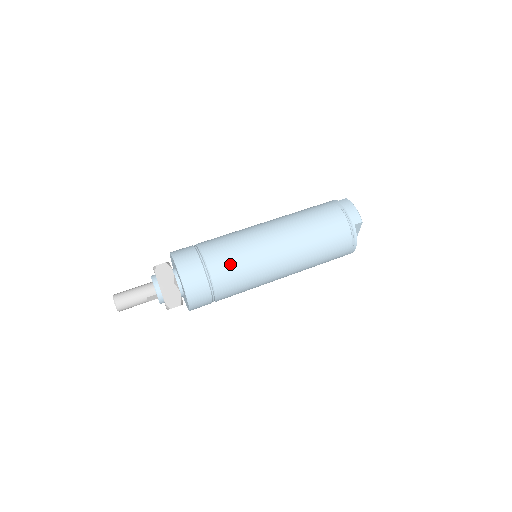
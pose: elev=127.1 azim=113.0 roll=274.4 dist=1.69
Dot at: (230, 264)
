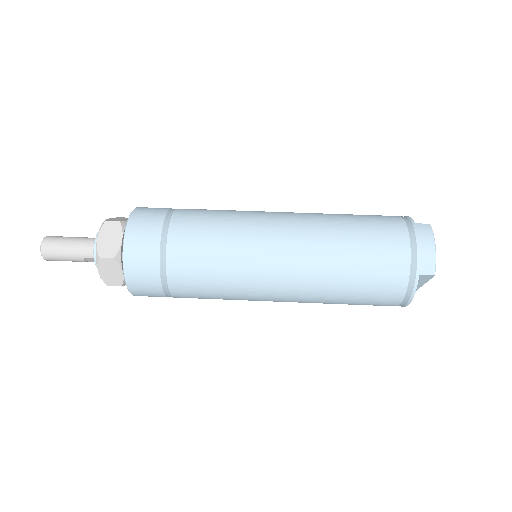
Dot at: (200, 262)
